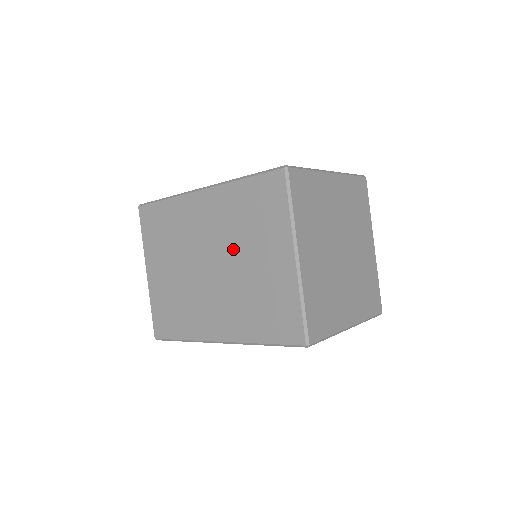
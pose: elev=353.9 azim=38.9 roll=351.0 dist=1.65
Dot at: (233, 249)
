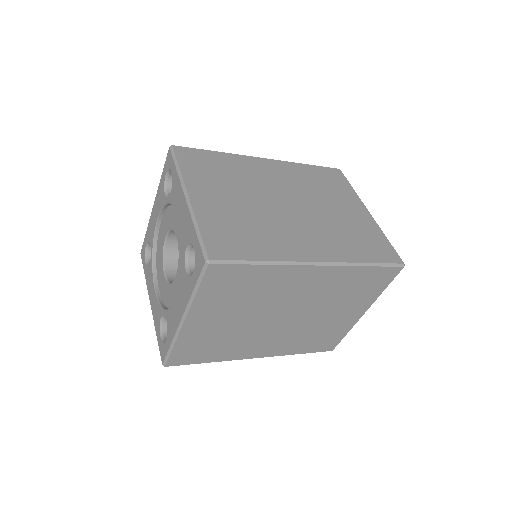
Dot at: (312, 198)
